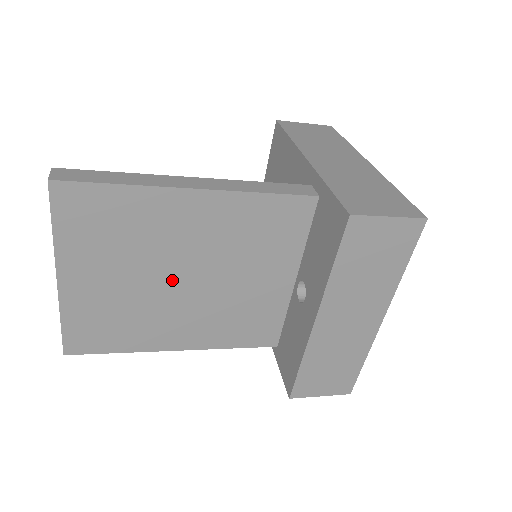
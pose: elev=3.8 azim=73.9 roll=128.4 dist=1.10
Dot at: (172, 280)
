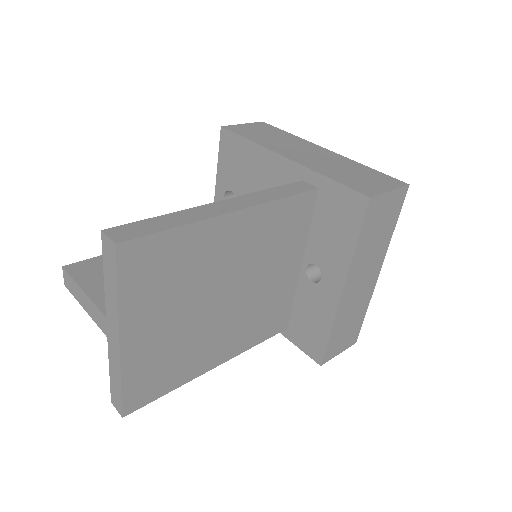
Dot at: (215, 302)
